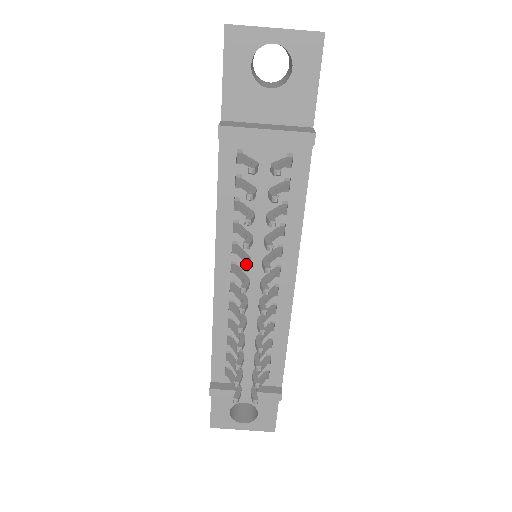
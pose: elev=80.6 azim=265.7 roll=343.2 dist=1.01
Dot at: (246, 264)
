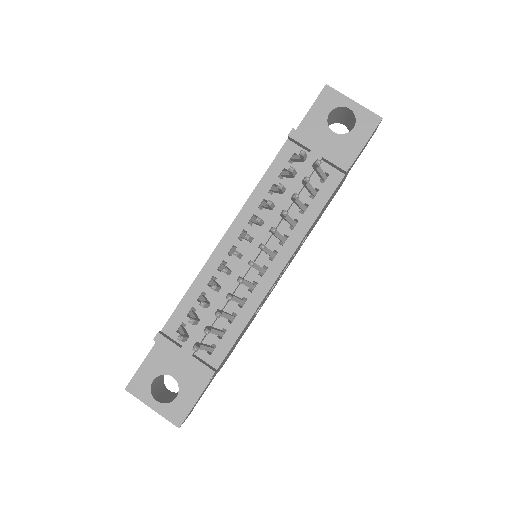
Dot at: occluded
